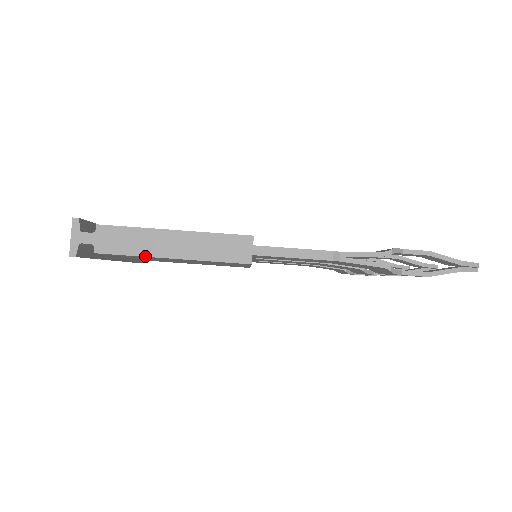
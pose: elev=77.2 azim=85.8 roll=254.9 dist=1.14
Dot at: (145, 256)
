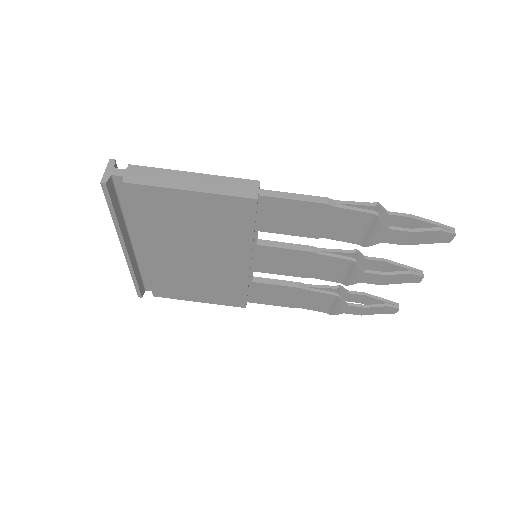
Dot at: (166, 187)
